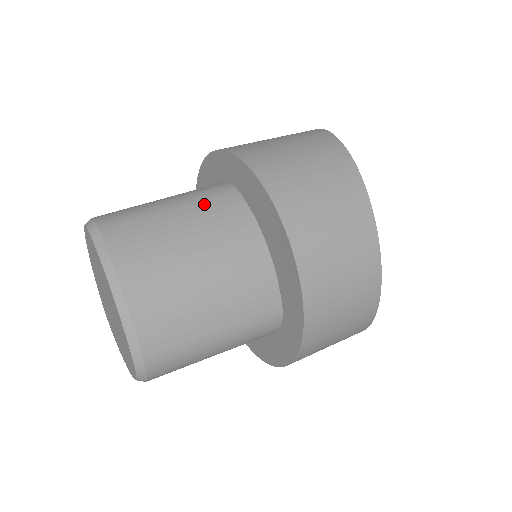
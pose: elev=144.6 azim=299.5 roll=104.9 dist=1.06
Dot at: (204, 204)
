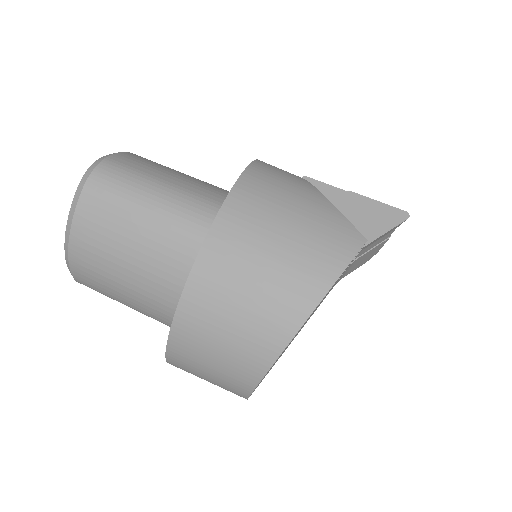
Dot at: (171, 233)
